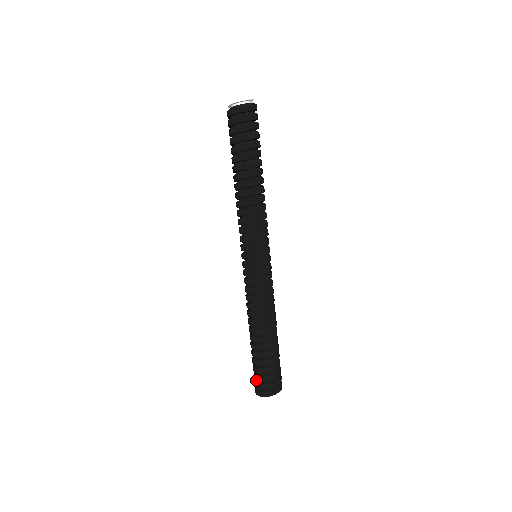
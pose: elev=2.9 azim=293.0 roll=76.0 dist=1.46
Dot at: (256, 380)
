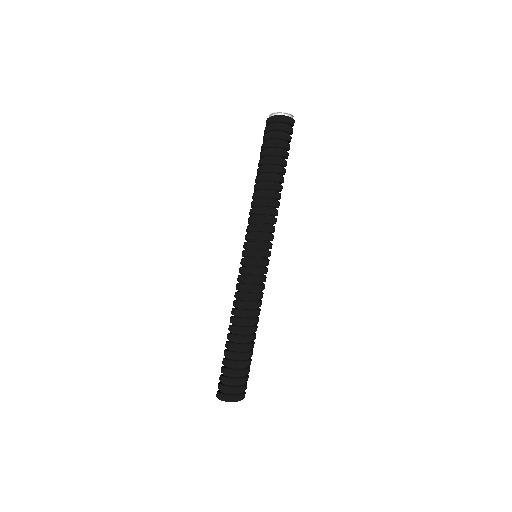
Dot at: (226, 385)
